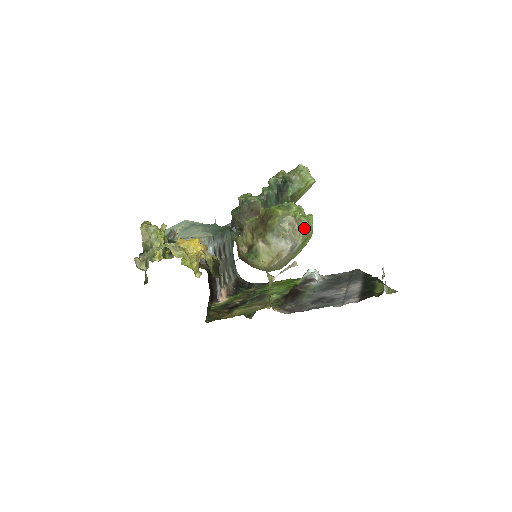
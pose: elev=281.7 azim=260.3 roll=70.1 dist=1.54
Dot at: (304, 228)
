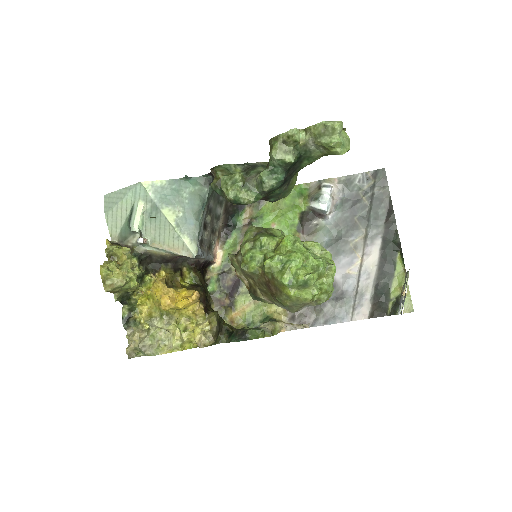
Dot at: occluded
